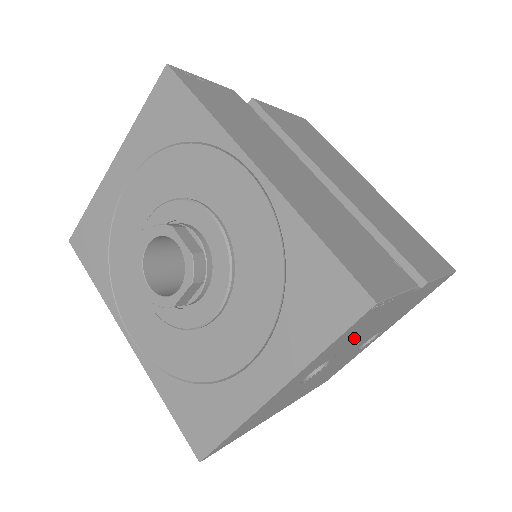
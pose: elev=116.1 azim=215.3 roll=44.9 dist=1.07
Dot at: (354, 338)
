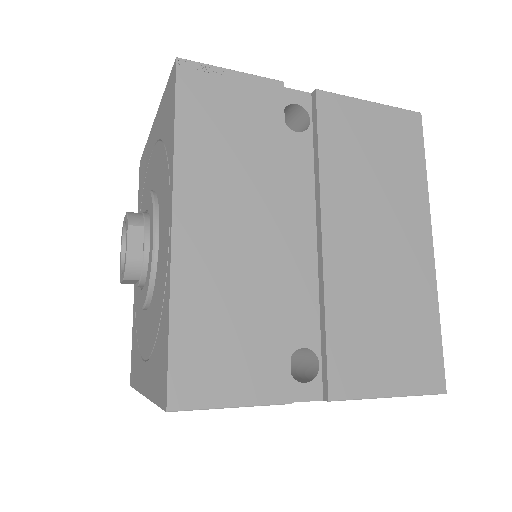
Dot at: occluded
